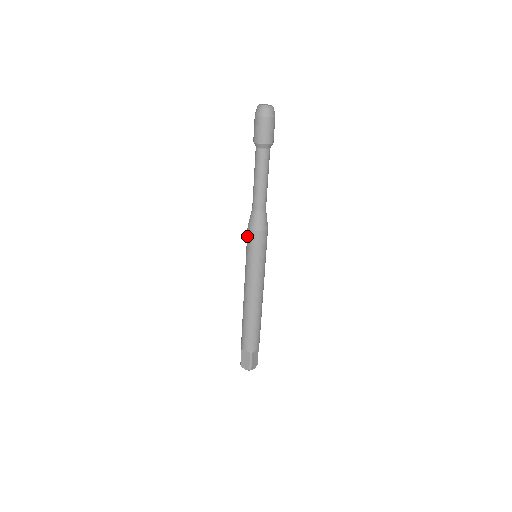
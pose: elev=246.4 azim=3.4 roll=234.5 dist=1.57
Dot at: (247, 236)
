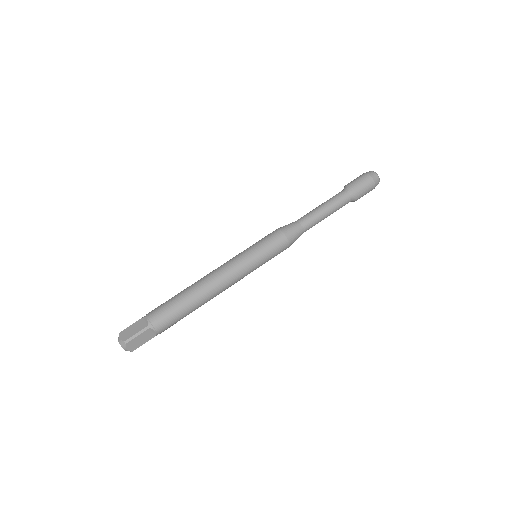
Dot at: occluded
